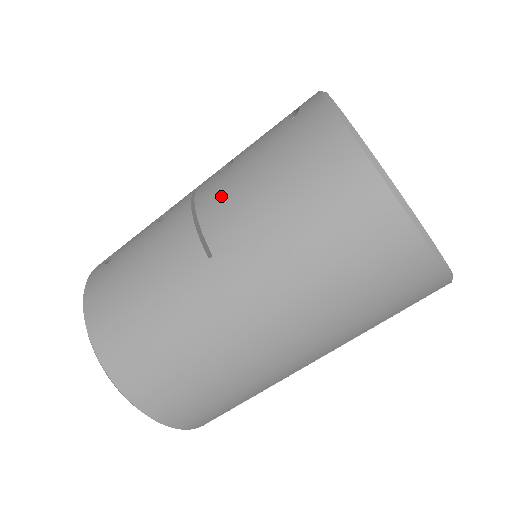
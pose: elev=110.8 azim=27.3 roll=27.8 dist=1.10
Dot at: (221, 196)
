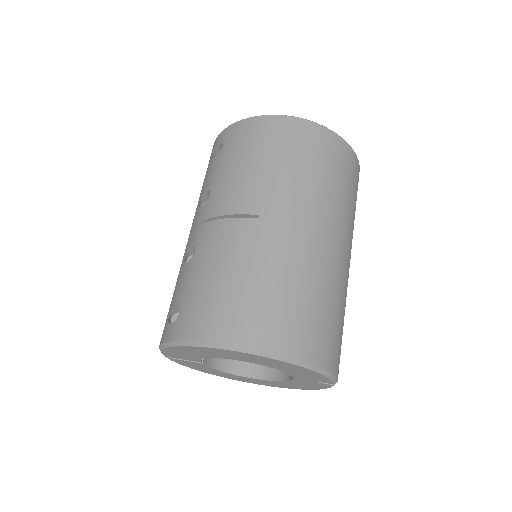
Dot at: (227, 195)
